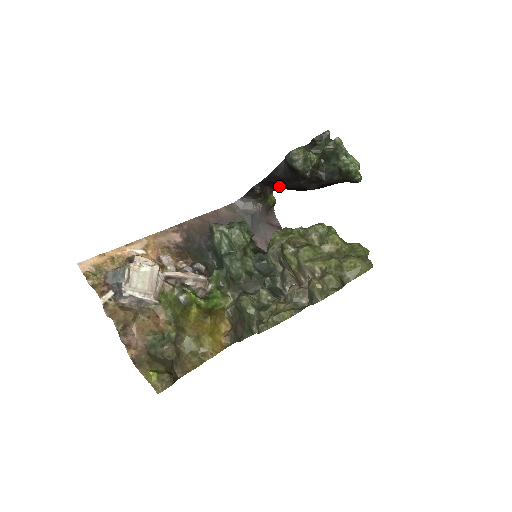
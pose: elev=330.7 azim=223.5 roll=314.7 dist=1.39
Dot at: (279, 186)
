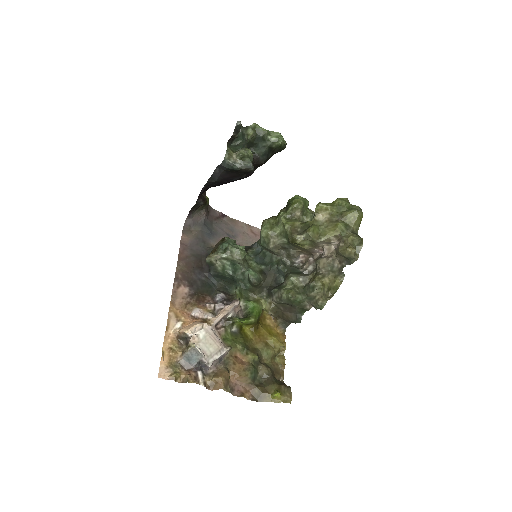
Dot at: occluded
